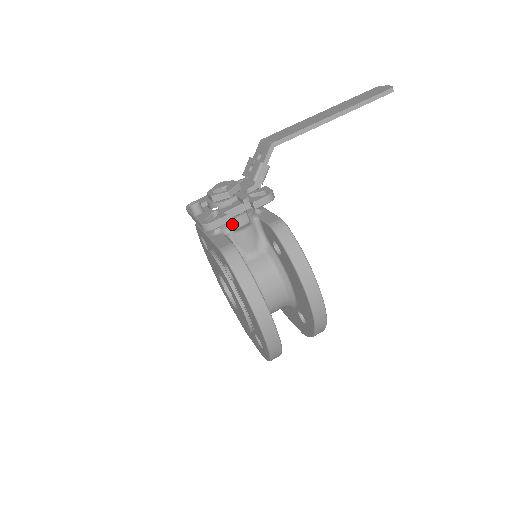
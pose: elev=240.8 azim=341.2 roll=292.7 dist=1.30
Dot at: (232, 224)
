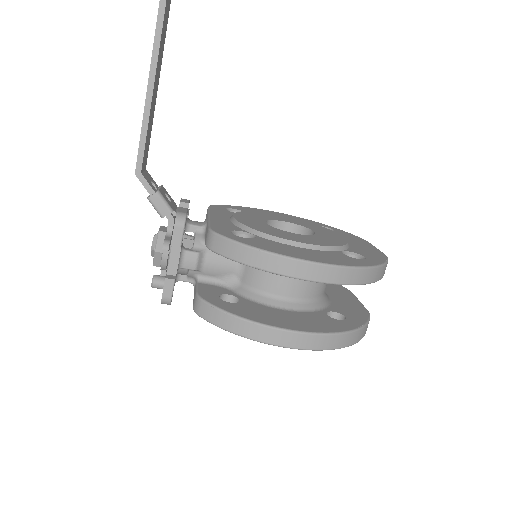
Dot at: (190, 269)
